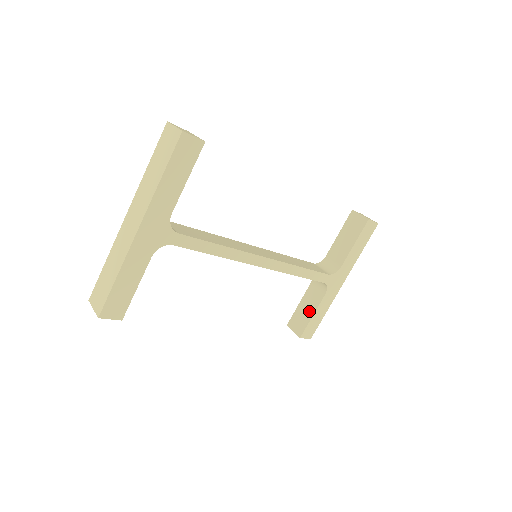
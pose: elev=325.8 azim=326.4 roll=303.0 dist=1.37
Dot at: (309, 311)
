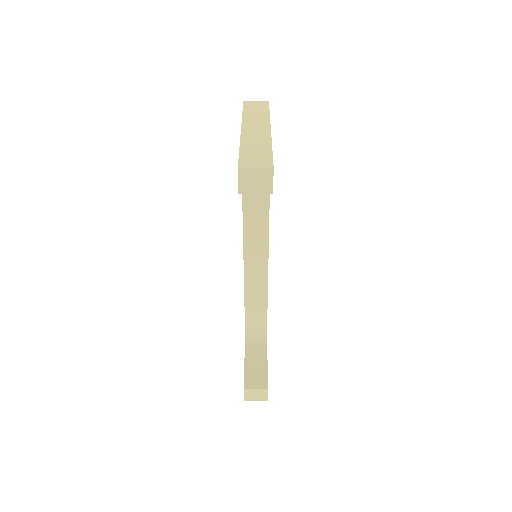
Dot at: (261, 364)
